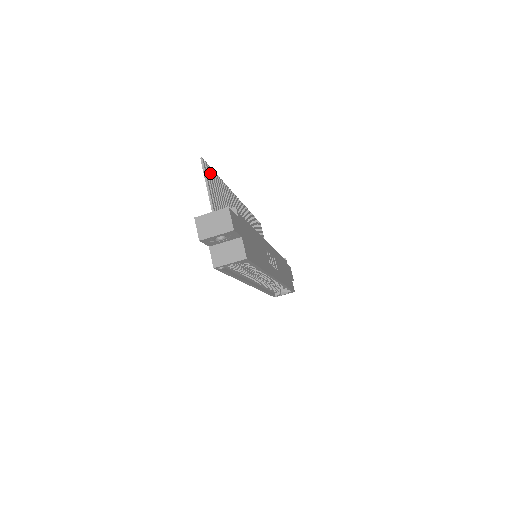
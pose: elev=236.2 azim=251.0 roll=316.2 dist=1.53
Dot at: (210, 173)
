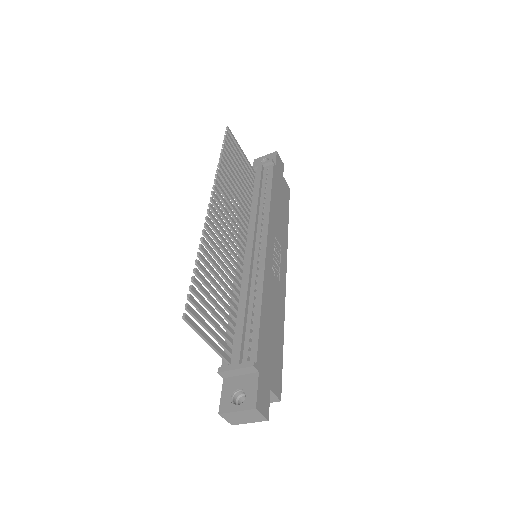
Dot at: (196, 305)
